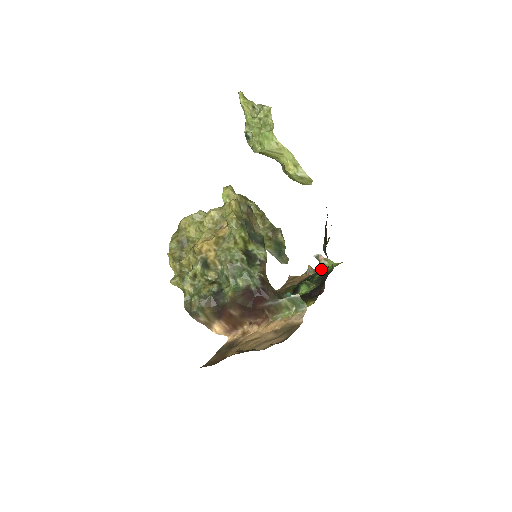
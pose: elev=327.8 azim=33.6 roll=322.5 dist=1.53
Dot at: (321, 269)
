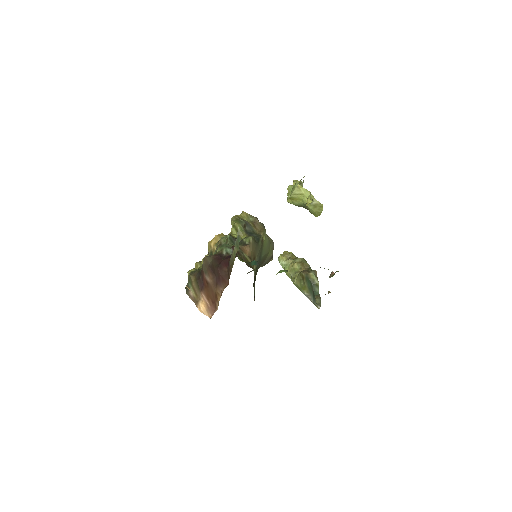
Dot at: occluded
